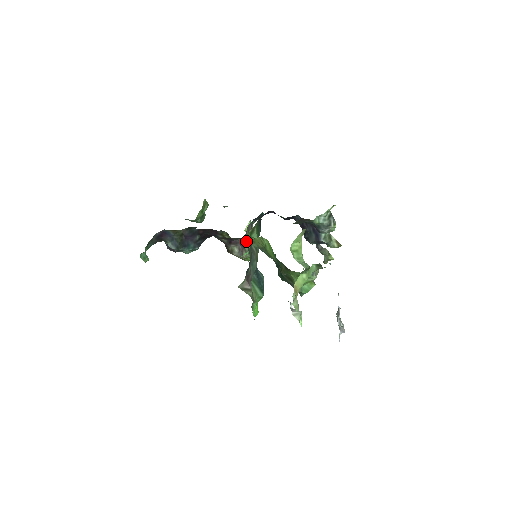
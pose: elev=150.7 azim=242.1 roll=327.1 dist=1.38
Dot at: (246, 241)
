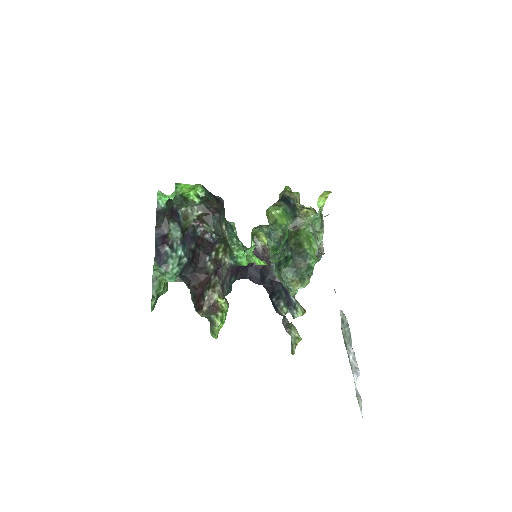
Dot at: occluded
